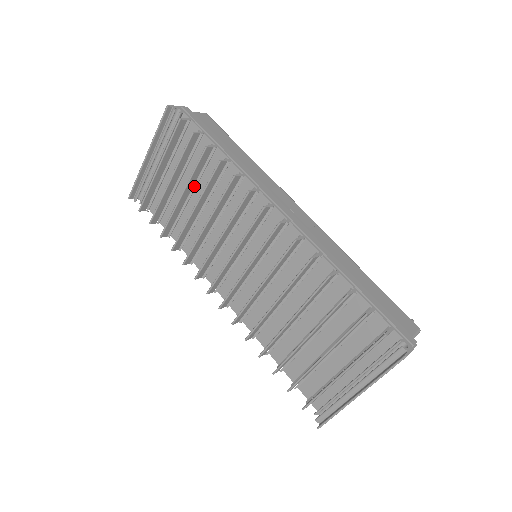
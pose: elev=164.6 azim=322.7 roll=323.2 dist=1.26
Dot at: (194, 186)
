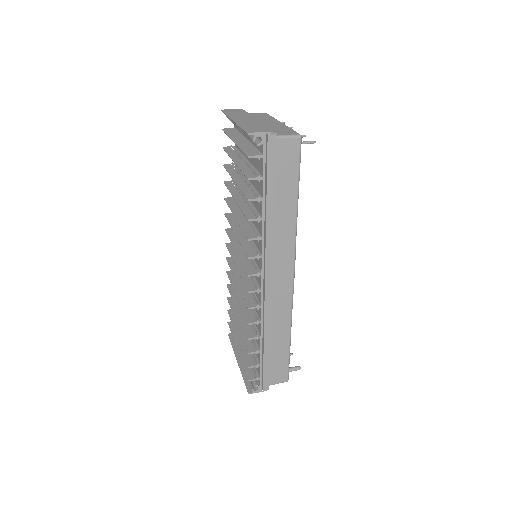
Dot at: occluded
